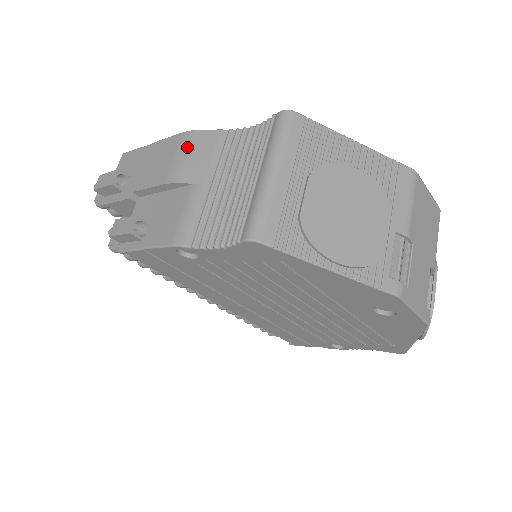
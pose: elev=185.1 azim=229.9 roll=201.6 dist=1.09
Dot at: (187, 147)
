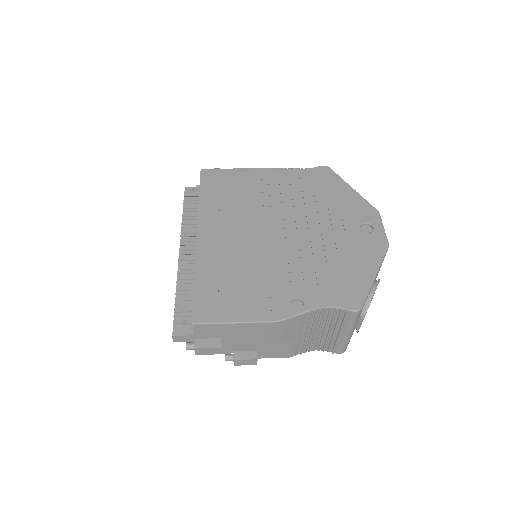
Dot at: (281, 329)
